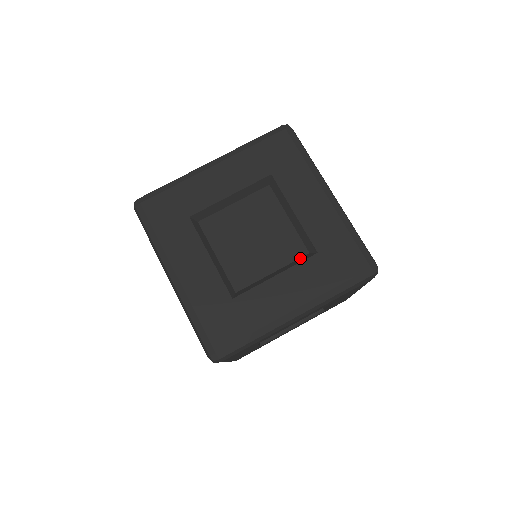
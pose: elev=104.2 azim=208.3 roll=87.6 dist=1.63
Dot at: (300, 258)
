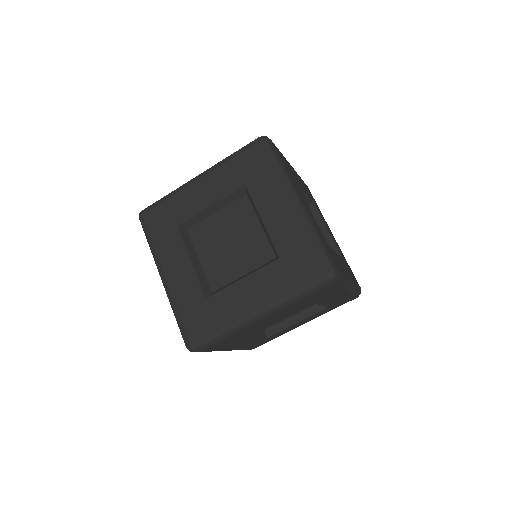
Dot at: (267, 262)
